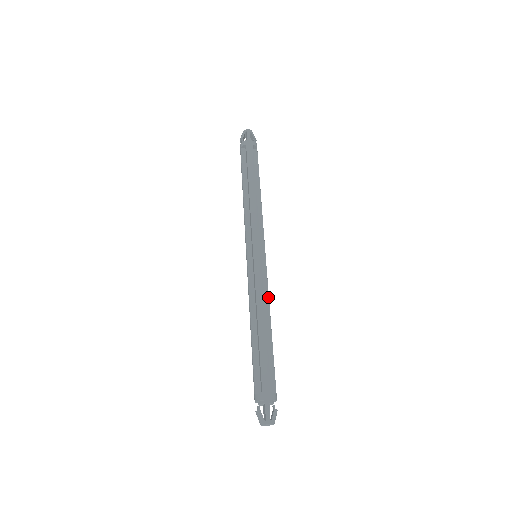
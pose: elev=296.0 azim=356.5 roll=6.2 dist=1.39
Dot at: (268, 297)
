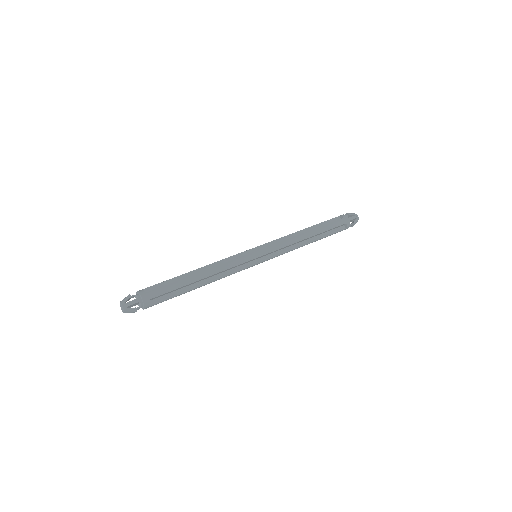
Dot at: (226, 275)
